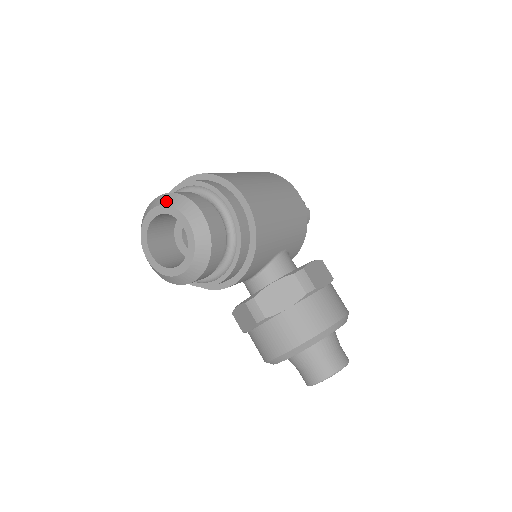
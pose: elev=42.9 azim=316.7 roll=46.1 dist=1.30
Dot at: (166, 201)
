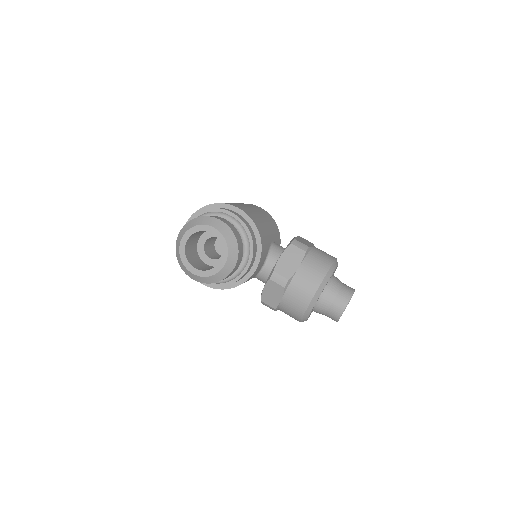
Dot at: (191, 225)
